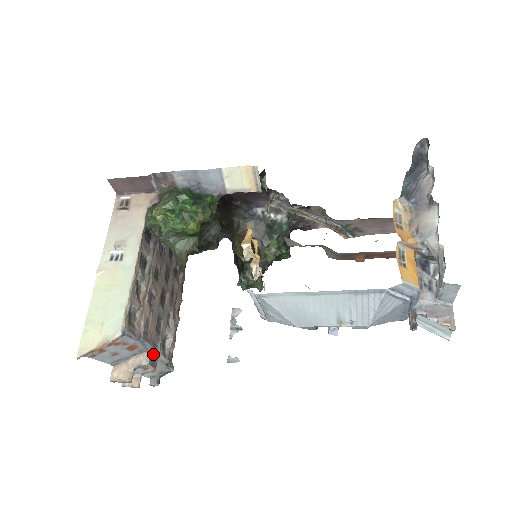
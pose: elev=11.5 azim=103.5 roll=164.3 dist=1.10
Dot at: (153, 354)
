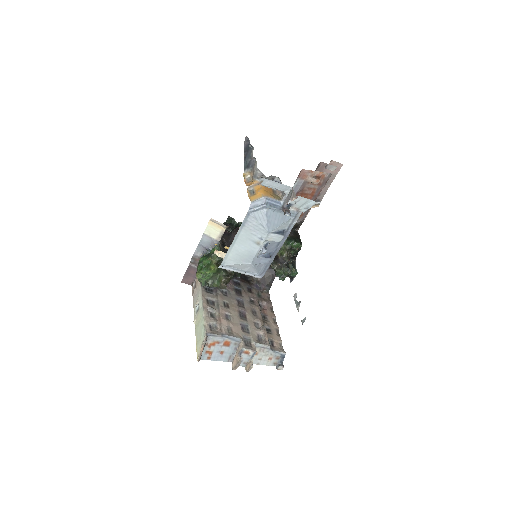
Dot at: (248, 344)
